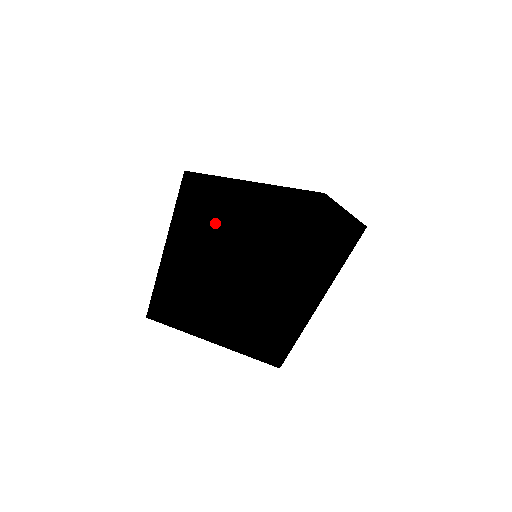
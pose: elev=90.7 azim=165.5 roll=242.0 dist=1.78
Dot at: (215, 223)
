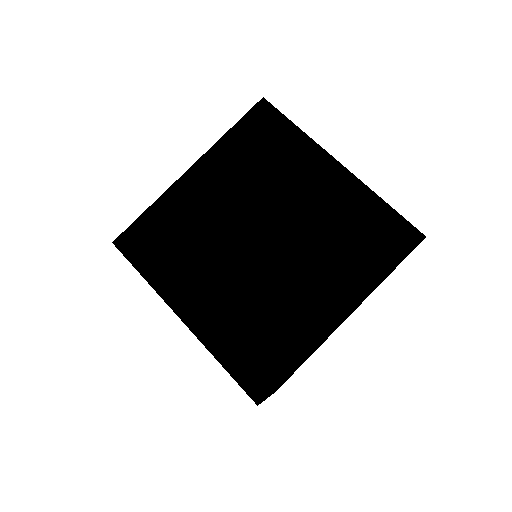
Dot at: (205, 234)
